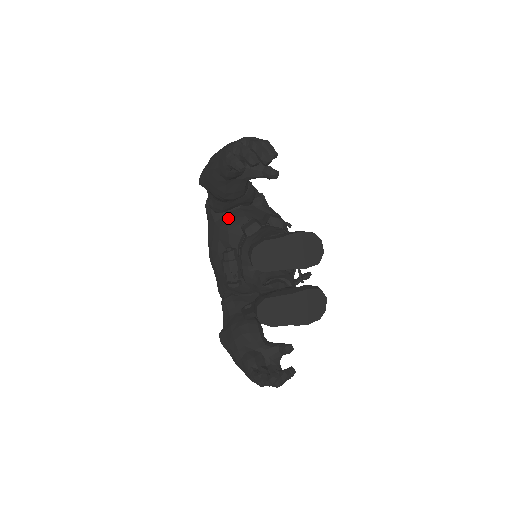
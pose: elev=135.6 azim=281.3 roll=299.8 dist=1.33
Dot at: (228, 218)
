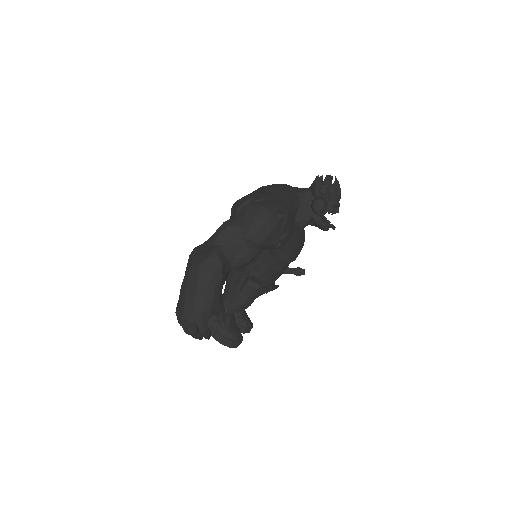
Dot at: occluded
